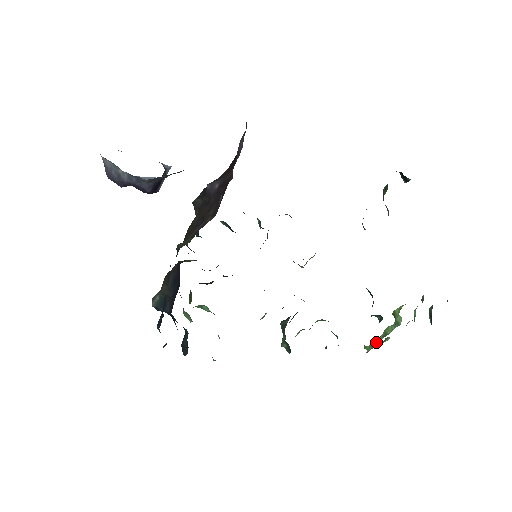
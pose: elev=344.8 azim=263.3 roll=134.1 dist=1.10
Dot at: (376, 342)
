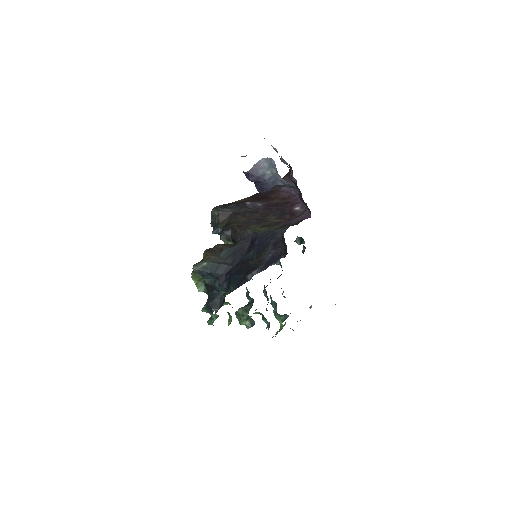
Dot at: occluded
